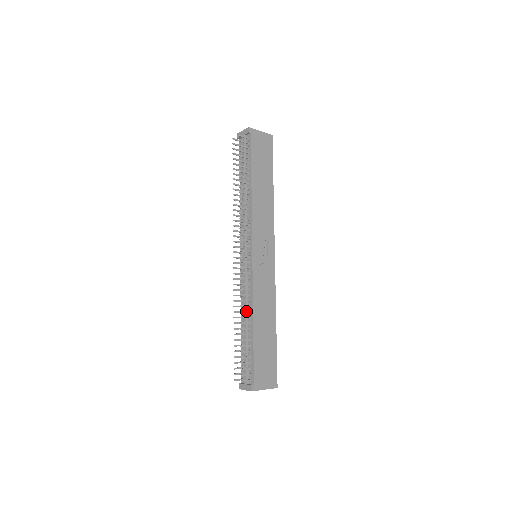
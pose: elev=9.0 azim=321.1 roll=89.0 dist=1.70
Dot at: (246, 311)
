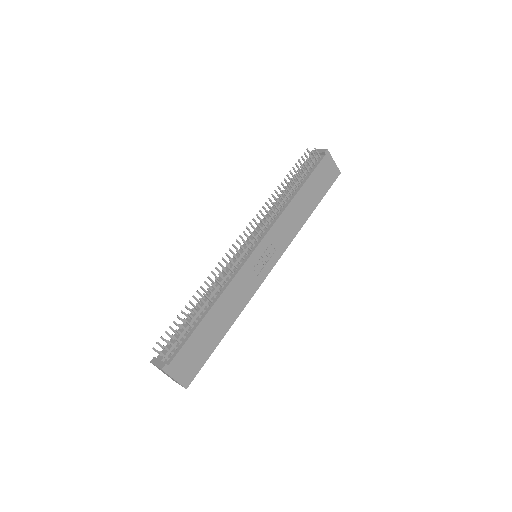
Dot at: (213, 292)
